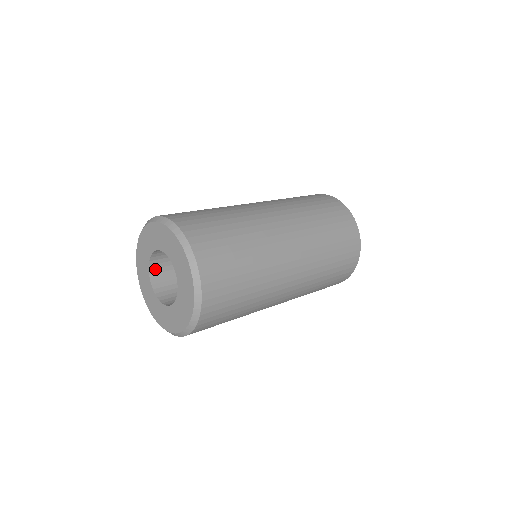
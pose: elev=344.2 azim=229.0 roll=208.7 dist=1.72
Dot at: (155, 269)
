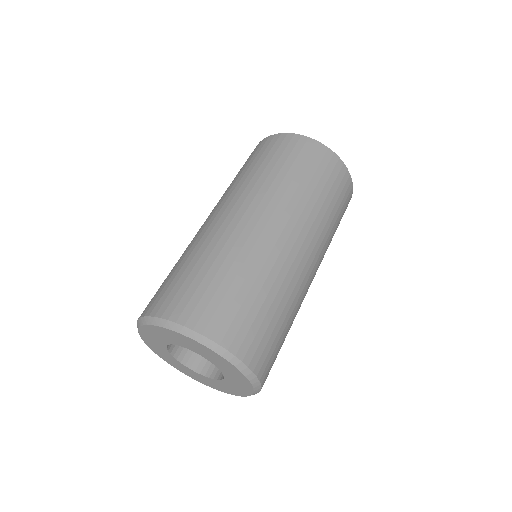
Dot at: occluded
